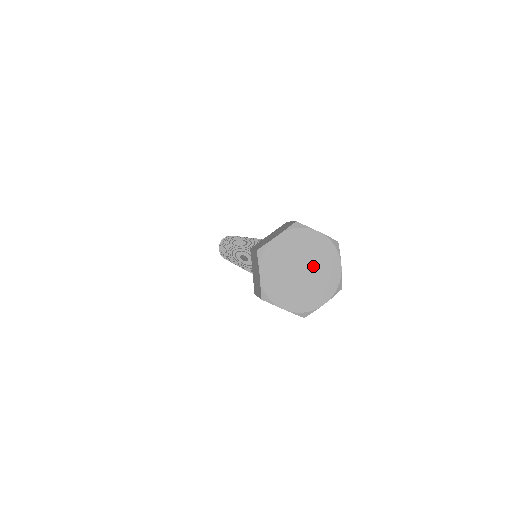
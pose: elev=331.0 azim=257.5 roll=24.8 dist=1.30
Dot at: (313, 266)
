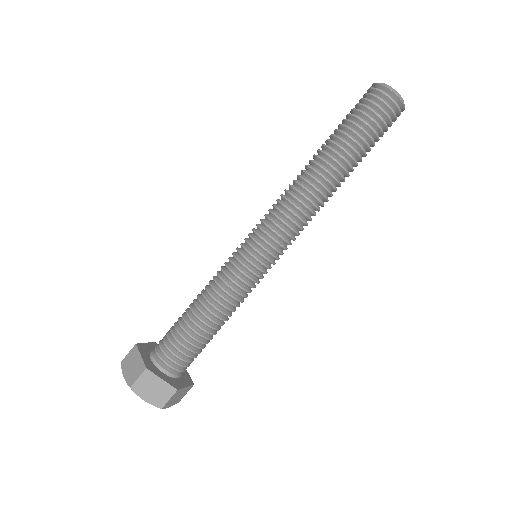
Dot at: occluded
